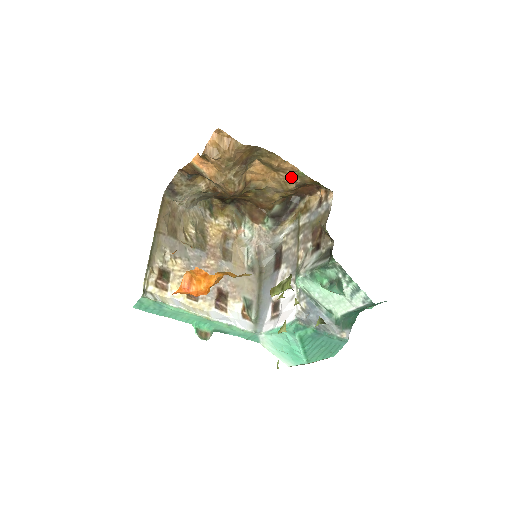
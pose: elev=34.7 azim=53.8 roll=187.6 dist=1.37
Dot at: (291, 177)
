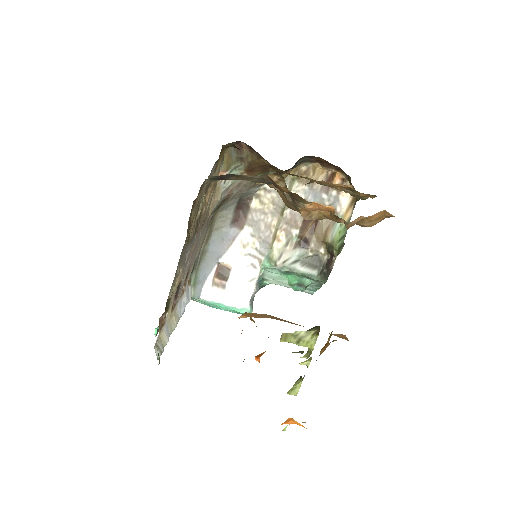
Dot at: (350, 192)
